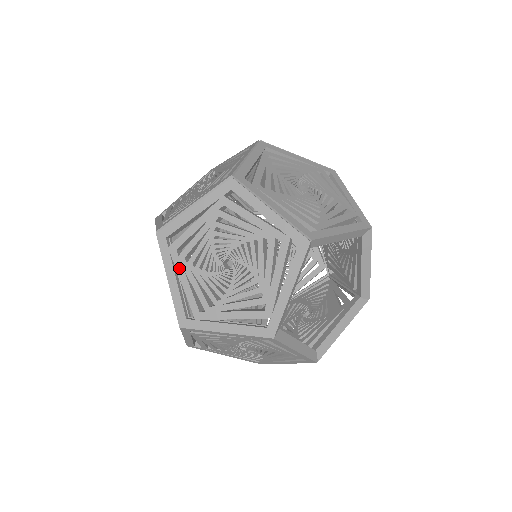
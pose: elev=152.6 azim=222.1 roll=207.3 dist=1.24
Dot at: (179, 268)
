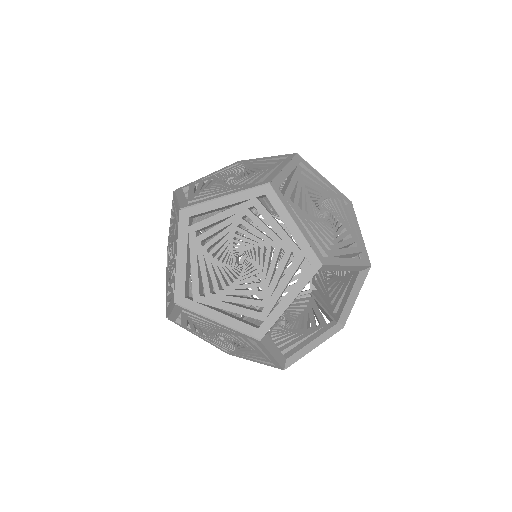
Dot at: (198, 334)
